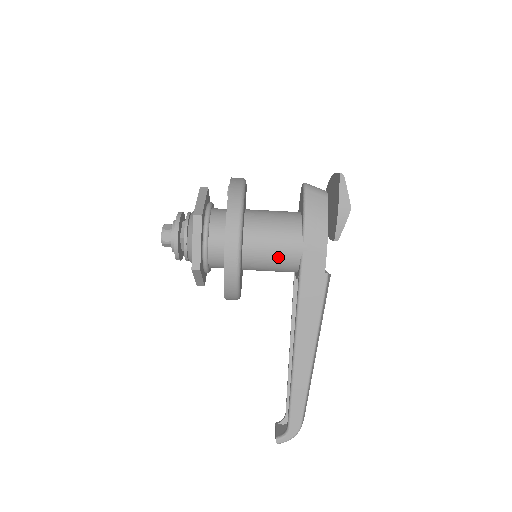
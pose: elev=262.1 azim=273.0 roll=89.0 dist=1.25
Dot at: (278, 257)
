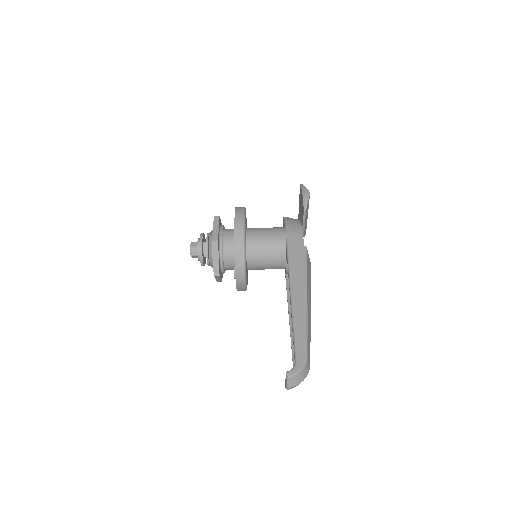
Dot at: (271, 241)
